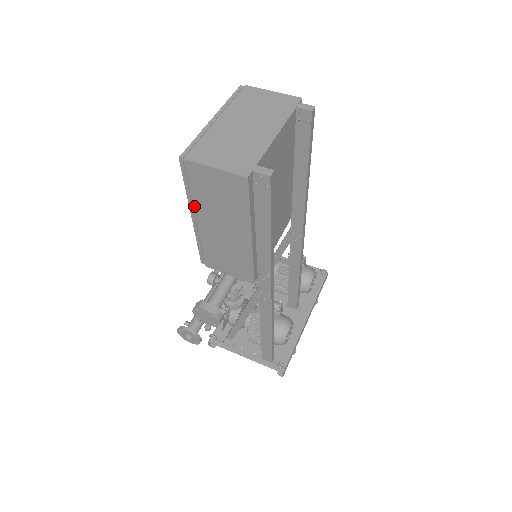
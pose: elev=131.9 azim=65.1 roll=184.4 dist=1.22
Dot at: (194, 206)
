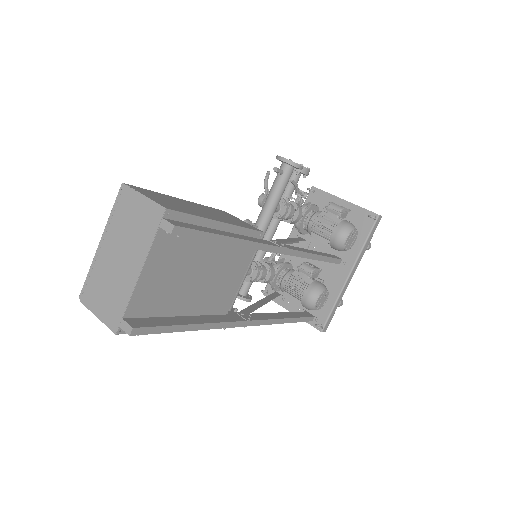
Dot at: occluded
